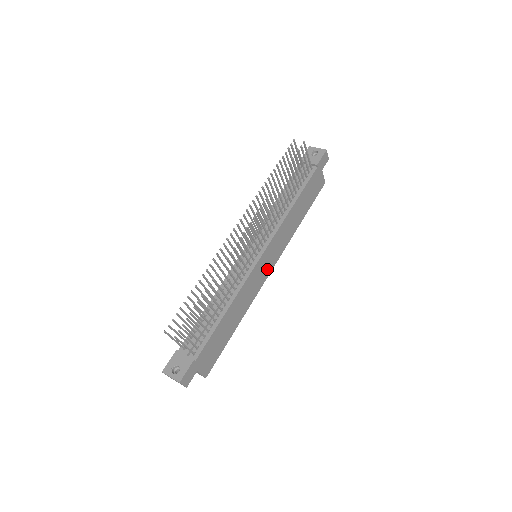
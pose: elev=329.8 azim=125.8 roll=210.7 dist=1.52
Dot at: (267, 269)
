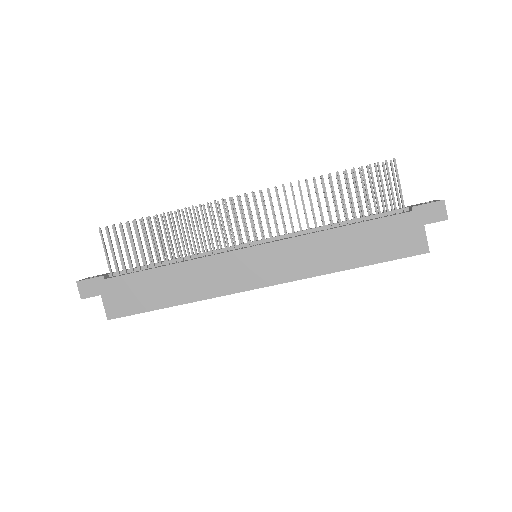
Dot at: (255, 277)
